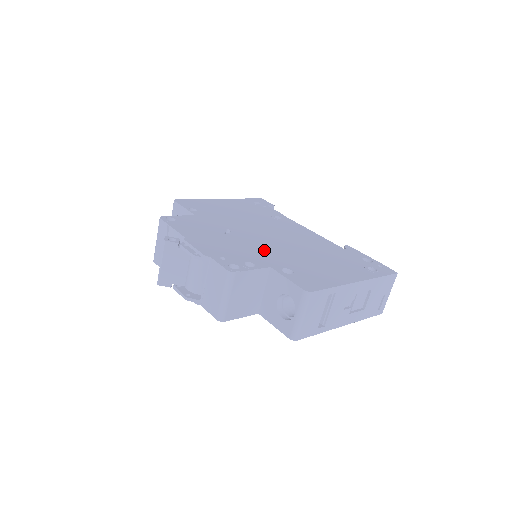
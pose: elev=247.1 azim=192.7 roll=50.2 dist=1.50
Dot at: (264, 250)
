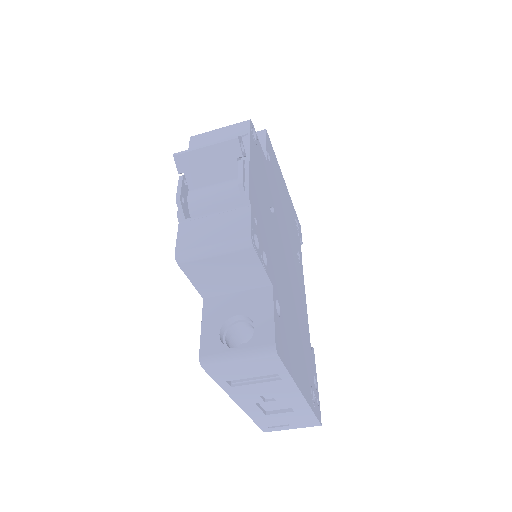
Dot at: (279, 264)
